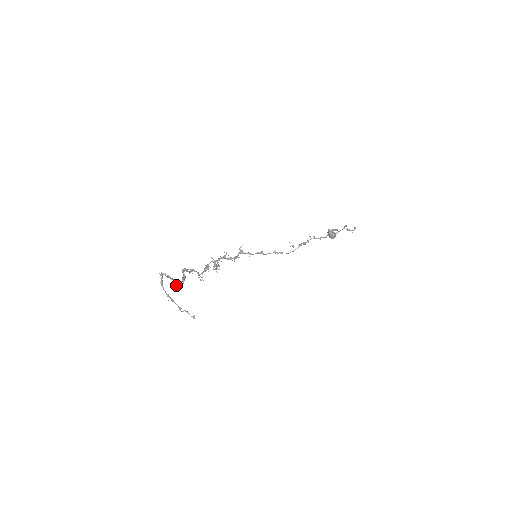
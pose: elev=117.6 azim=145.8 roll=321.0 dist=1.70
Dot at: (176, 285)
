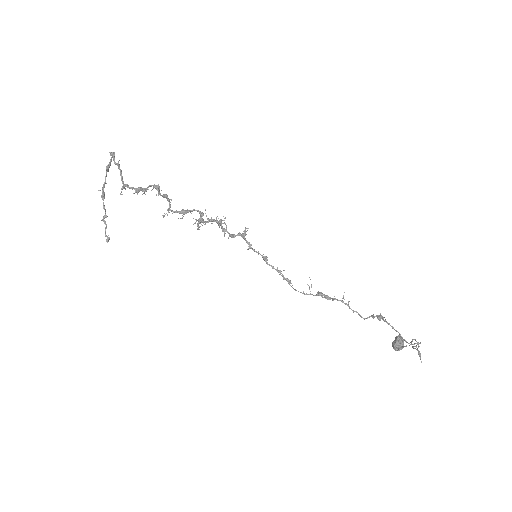
Dot at: (123, 186)
